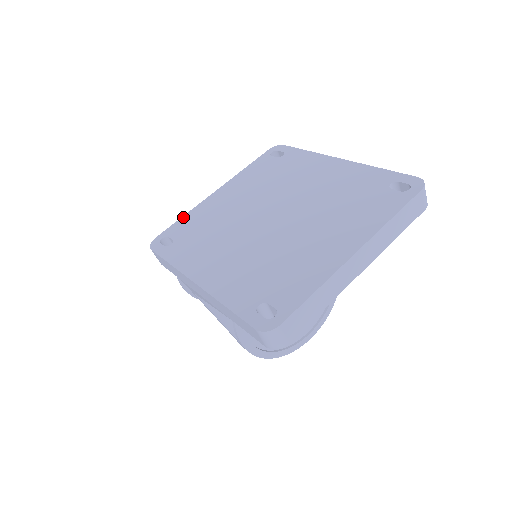
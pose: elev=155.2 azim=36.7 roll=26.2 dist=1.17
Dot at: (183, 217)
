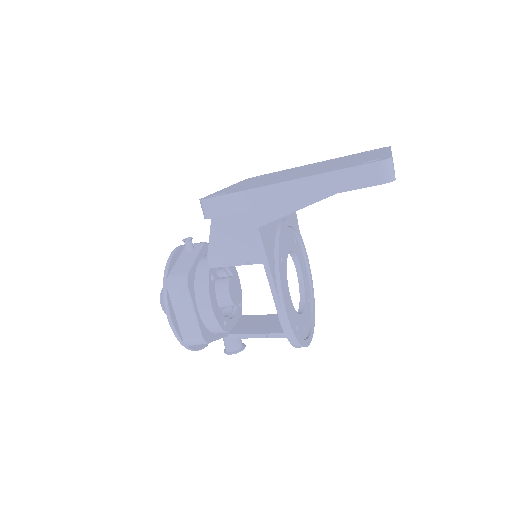
Dot at: (214, 193)
